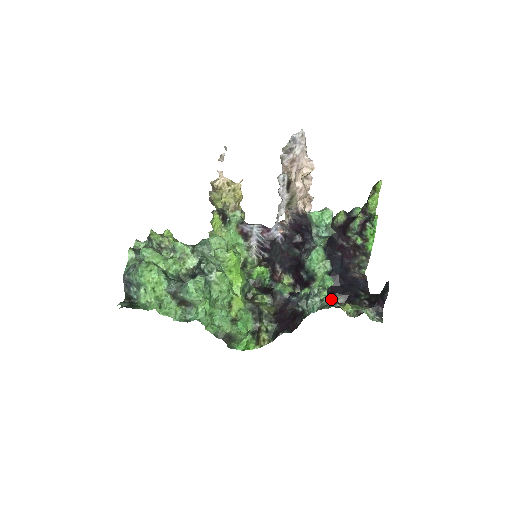
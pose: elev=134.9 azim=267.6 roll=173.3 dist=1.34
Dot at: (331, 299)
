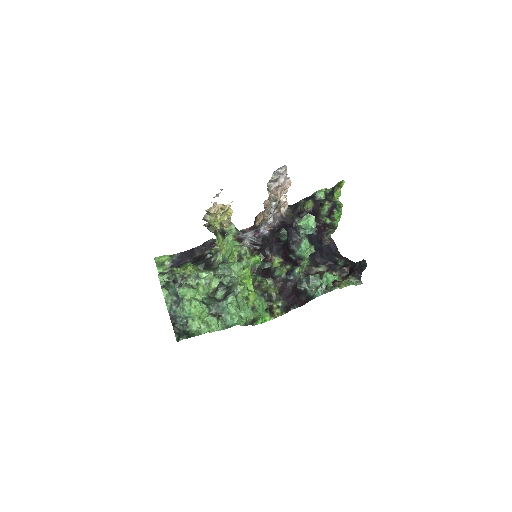
Dot at: occluded
